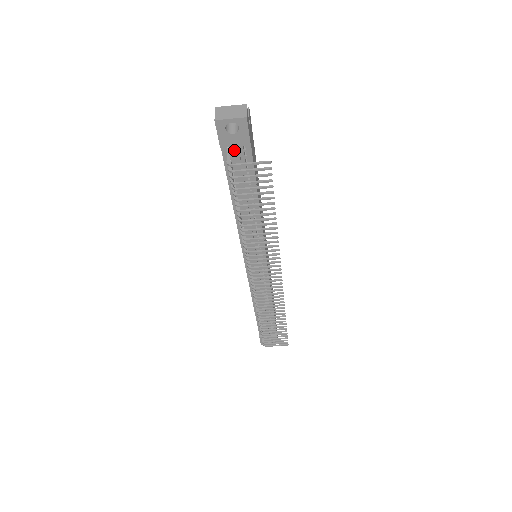
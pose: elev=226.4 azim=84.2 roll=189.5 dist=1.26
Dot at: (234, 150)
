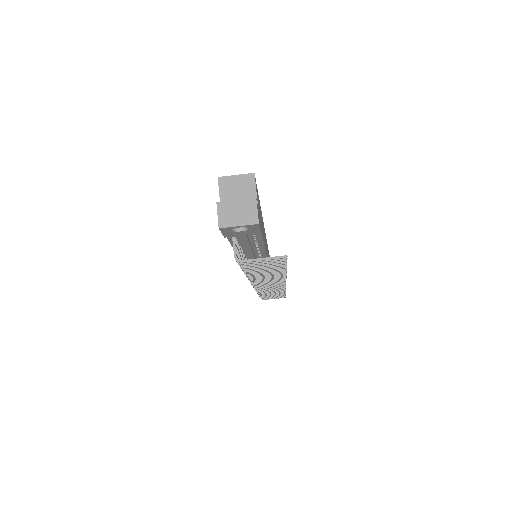
Dot at: (241, 237)
